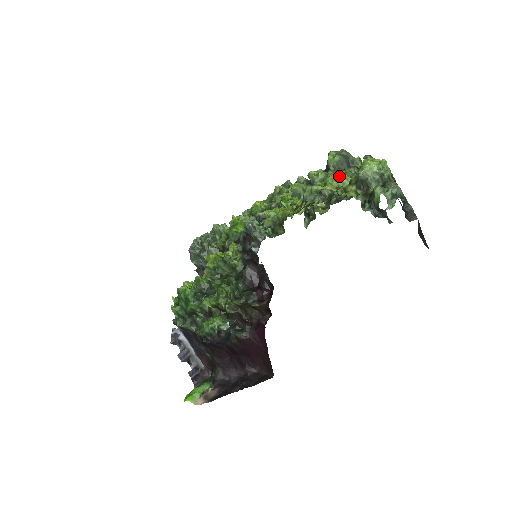
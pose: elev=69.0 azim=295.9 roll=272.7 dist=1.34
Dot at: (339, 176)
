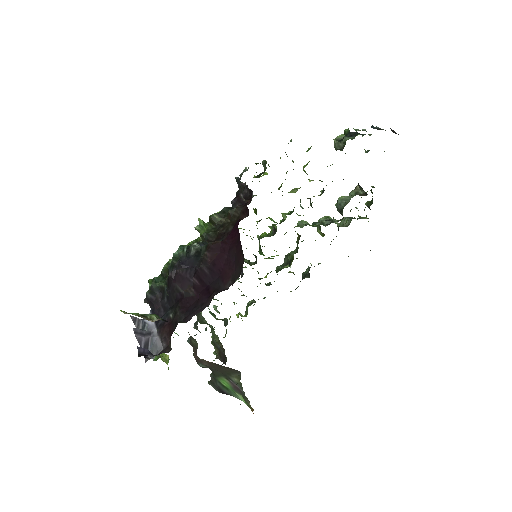
Dot at: occluded
